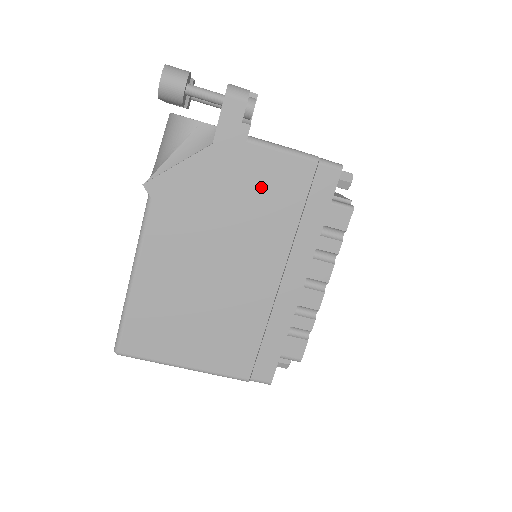
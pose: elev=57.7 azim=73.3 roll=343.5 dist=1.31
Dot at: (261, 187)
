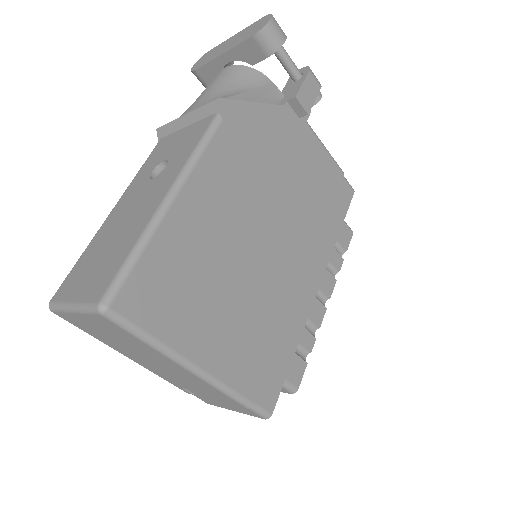
Dot at: (308, 170)
